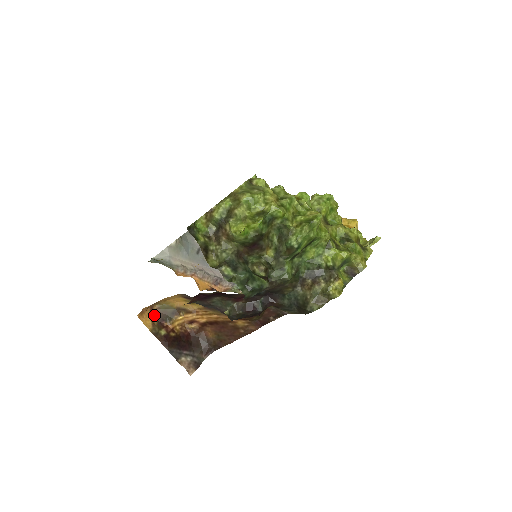
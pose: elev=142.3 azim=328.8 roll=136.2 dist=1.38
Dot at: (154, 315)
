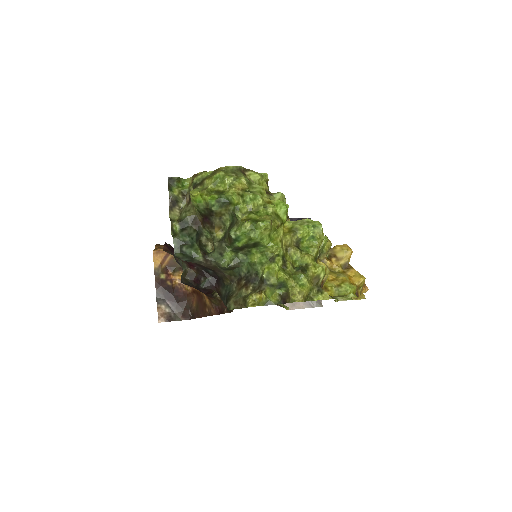
Dot at: (167, 260)
